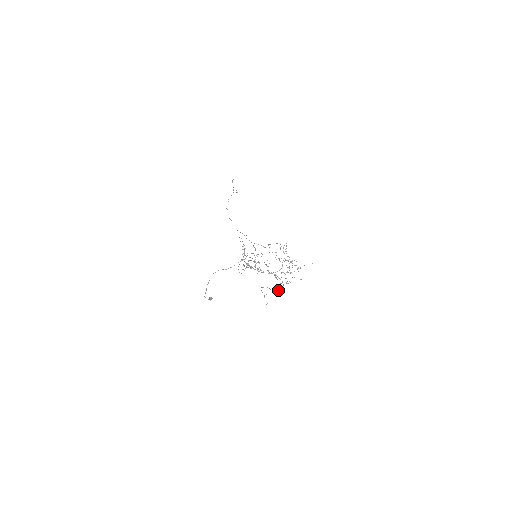
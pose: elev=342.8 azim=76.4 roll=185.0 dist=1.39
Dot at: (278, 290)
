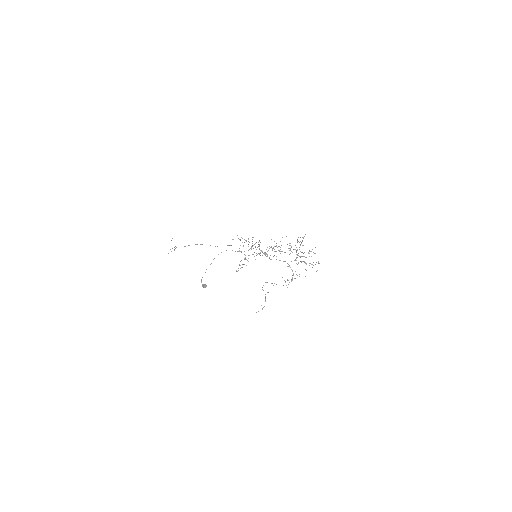
Dot at: occluded
